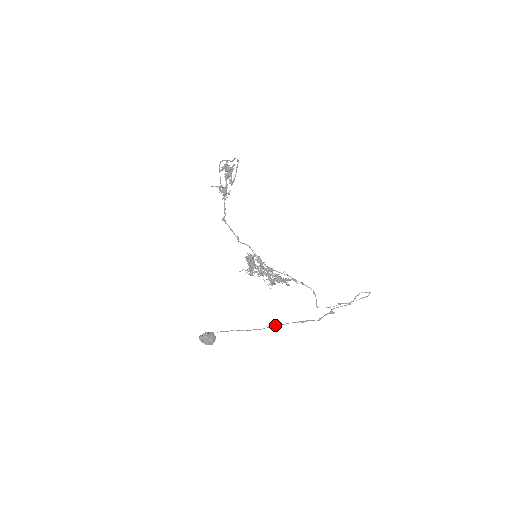
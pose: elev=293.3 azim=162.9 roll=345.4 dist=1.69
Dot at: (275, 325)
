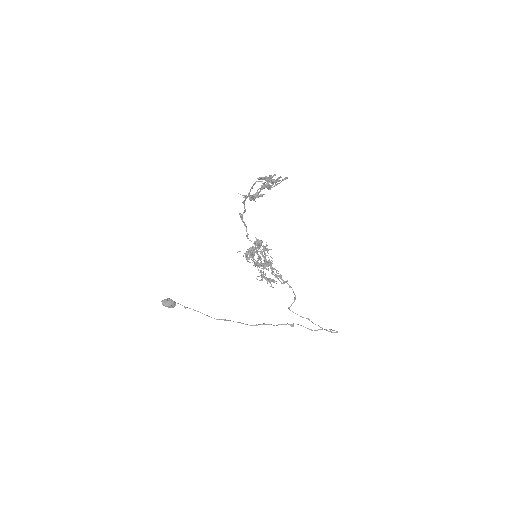
Dot at: (229, 320)
